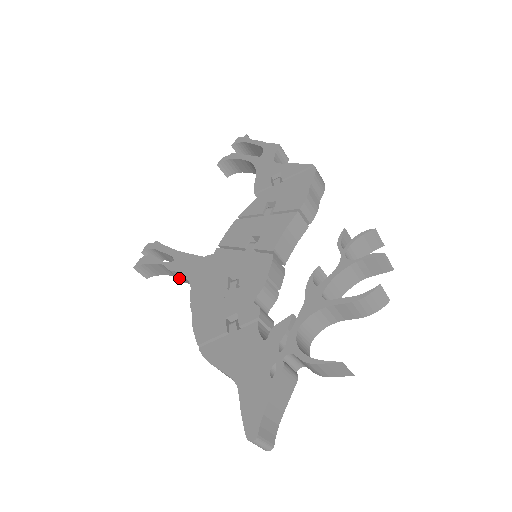
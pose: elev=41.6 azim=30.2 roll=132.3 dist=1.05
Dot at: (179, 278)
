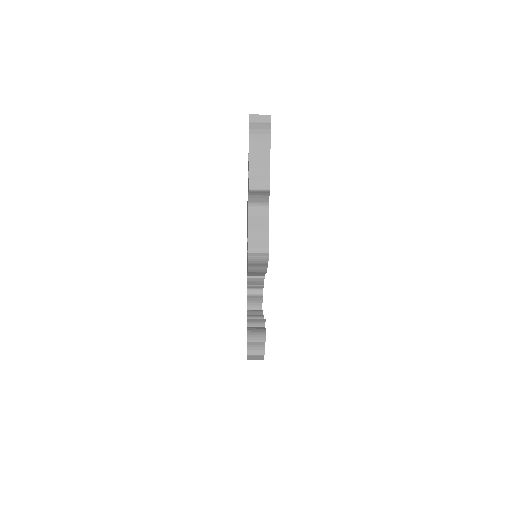
Dot at: occluded
